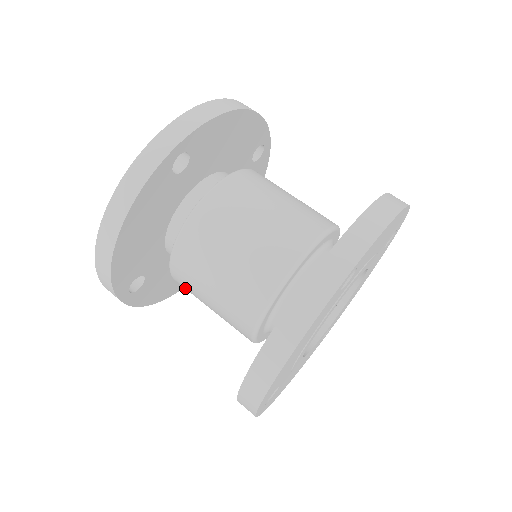
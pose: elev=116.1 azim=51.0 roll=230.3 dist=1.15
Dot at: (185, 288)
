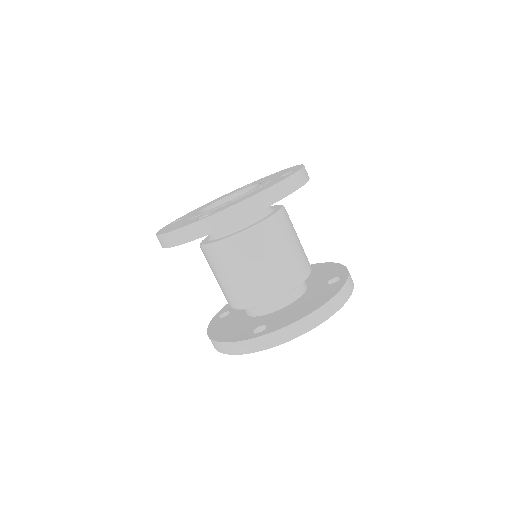
Dot at: occluded
